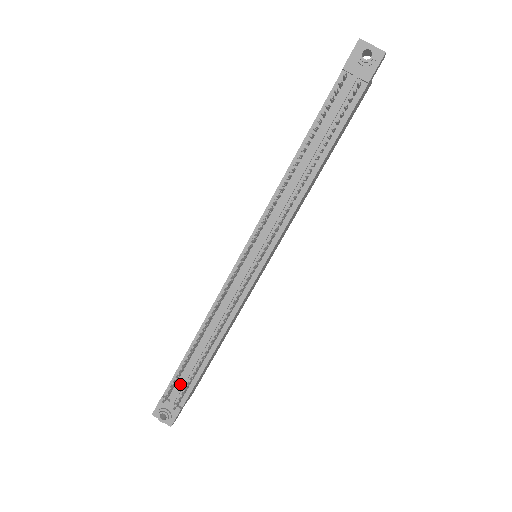
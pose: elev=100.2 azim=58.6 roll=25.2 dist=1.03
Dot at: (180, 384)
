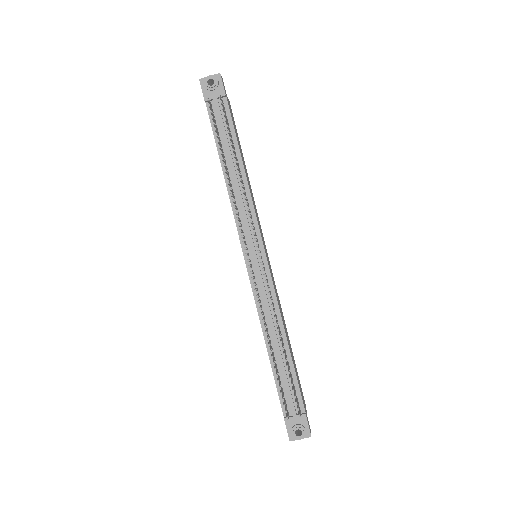
Dot at: (288, 394)
